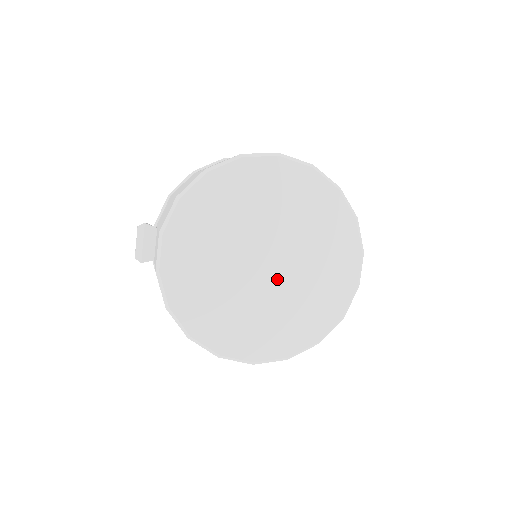
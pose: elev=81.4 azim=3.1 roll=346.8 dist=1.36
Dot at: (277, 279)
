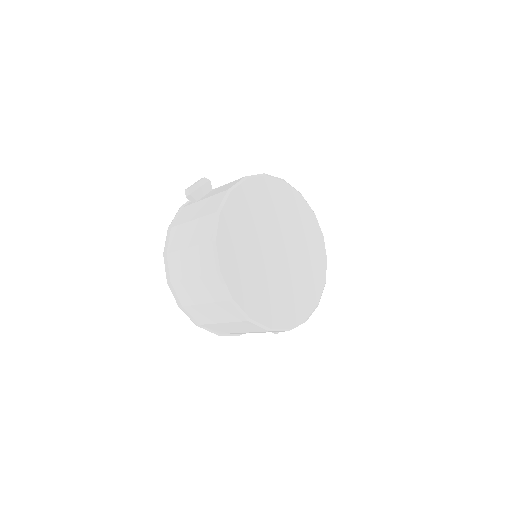
Dot at: (276, 266)
